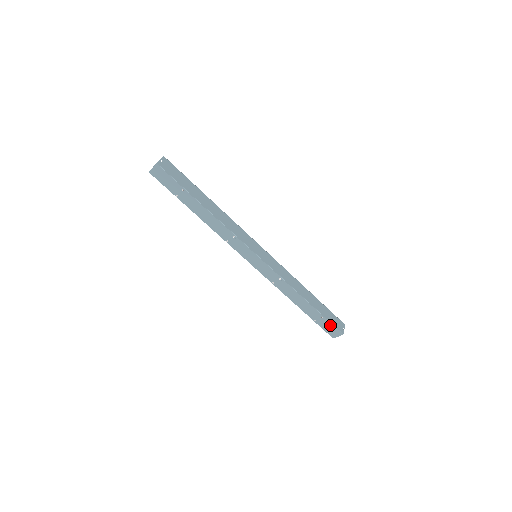
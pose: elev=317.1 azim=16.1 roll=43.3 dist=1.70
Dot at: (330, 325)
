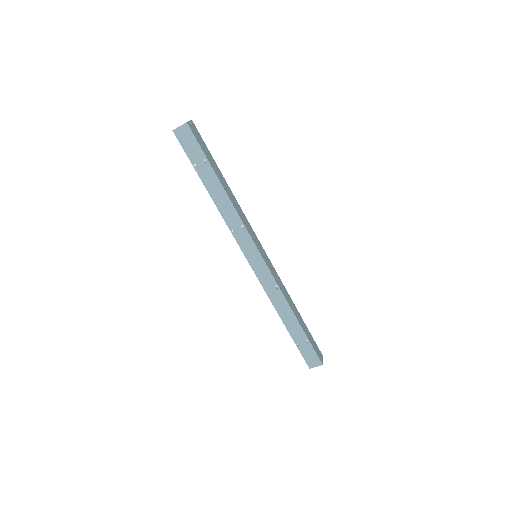
Dot at: (312, 351)
